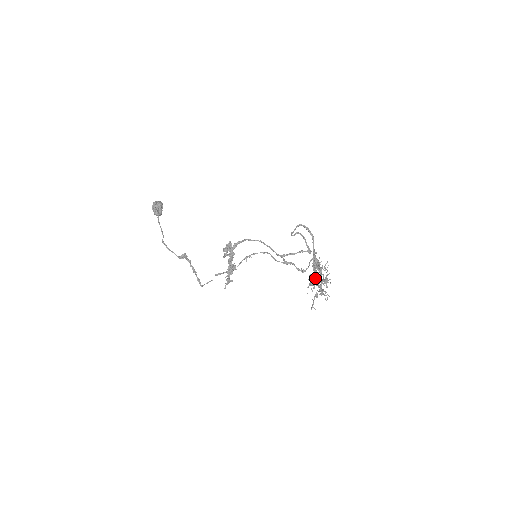
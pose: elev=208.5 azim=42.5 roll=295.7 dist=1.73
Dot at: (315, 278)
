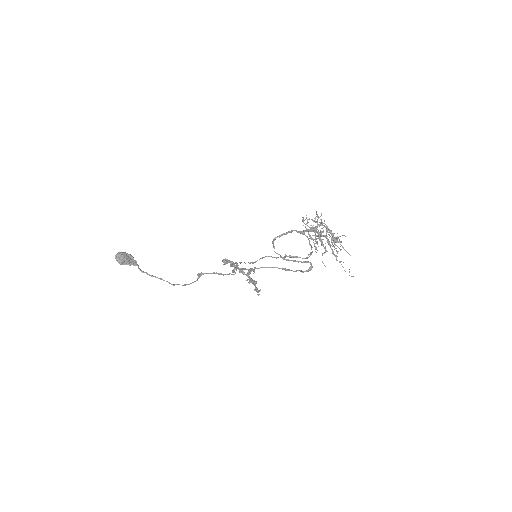
Dot at: occluded
